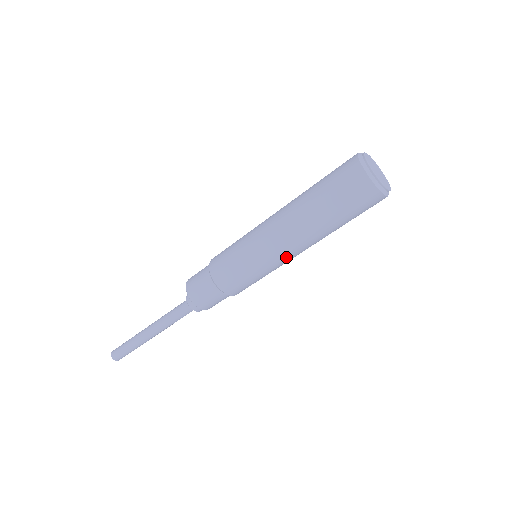
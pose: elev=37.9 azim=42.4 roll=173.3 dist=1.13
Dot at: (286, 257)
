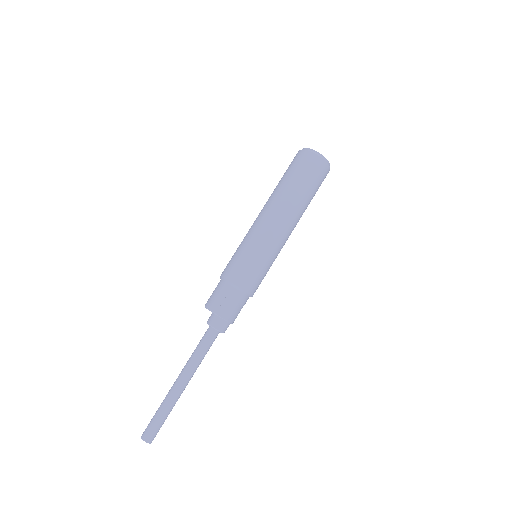
Dot at: (282, 238)
